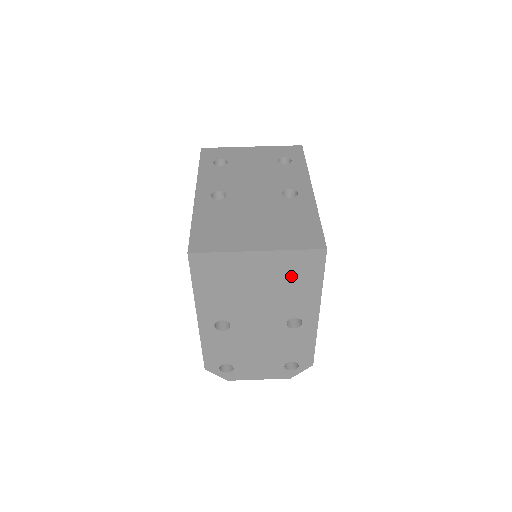
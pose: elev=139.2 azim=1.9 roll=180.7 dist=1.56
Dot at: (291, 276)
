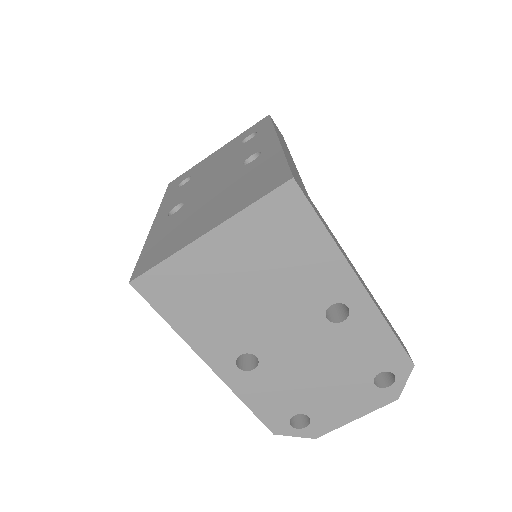
Dot at: (278, 245)
